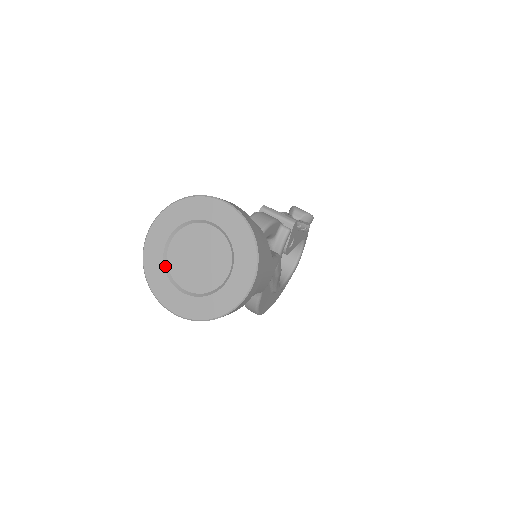
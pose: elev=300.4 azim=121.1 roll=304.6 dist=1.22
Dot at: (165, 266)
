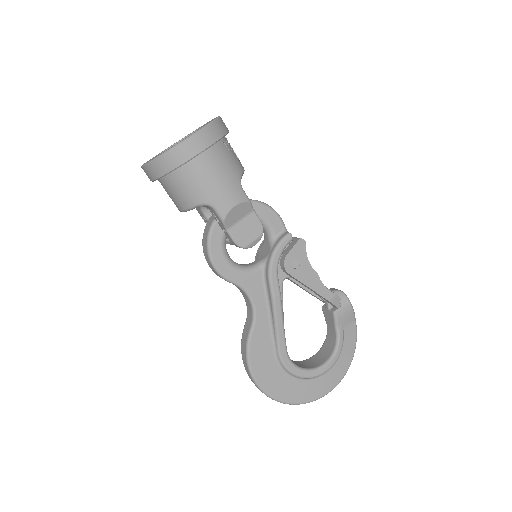
Dot at: occluded
